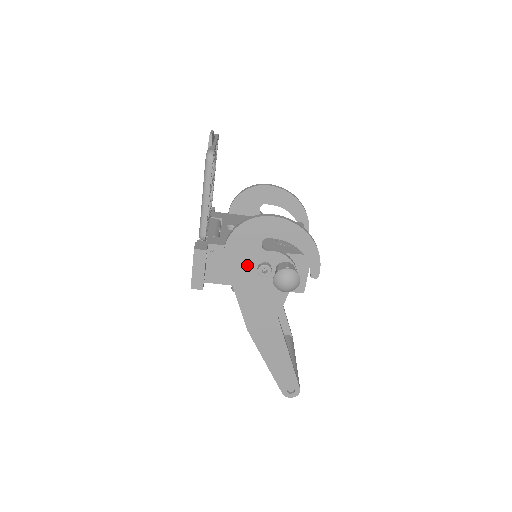
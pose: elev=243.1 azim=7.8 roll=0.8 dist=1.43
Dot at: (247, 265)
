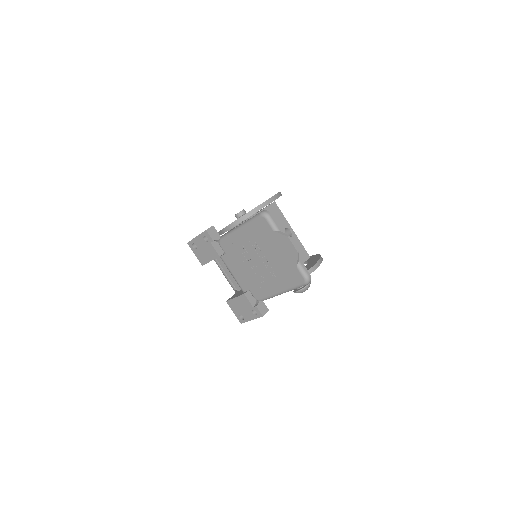
Dot at: occluded
